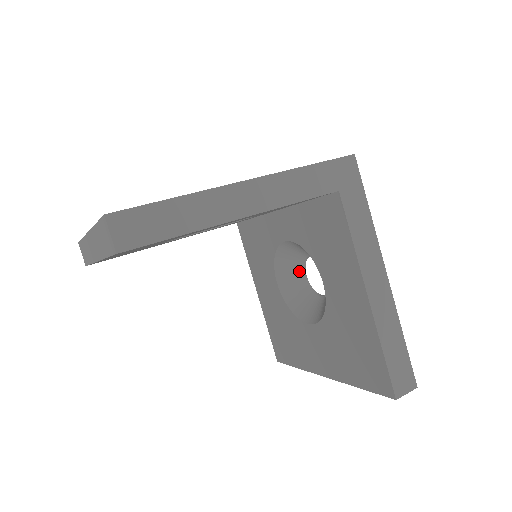
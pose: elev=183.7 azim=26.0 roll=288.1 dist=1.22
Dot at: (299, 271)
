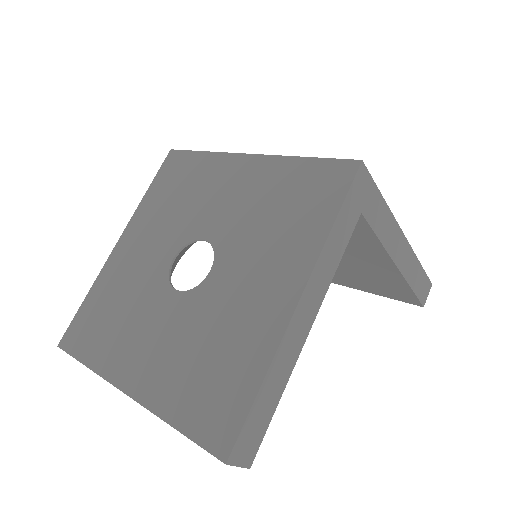
Dot at: occluded
